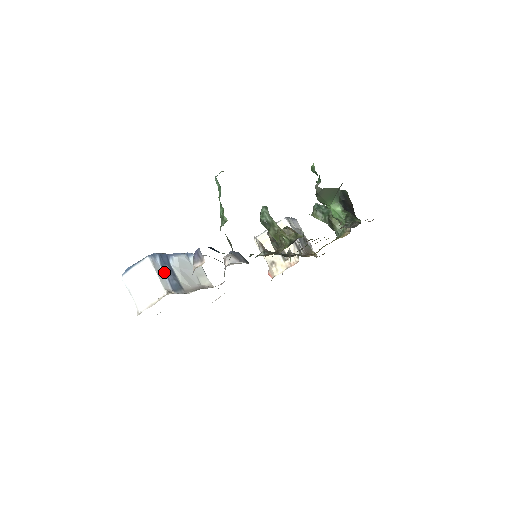
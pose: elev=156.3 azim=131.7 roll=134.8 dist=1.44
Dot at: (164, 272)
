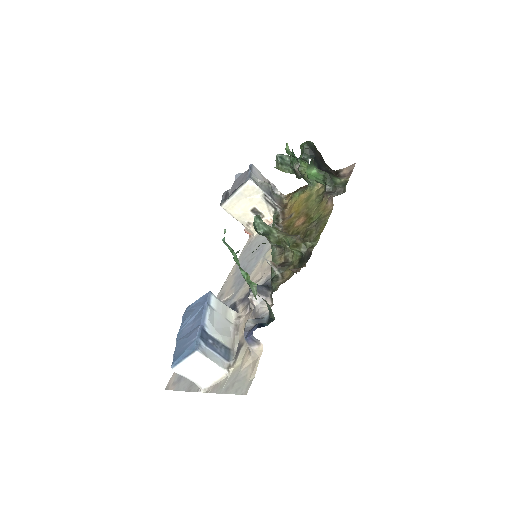
Dot at: (212, 350)
